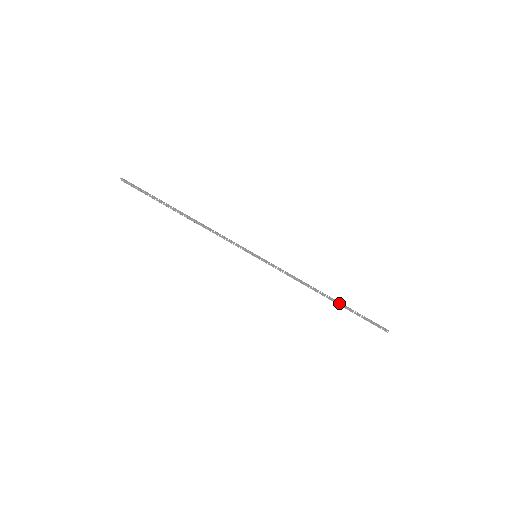
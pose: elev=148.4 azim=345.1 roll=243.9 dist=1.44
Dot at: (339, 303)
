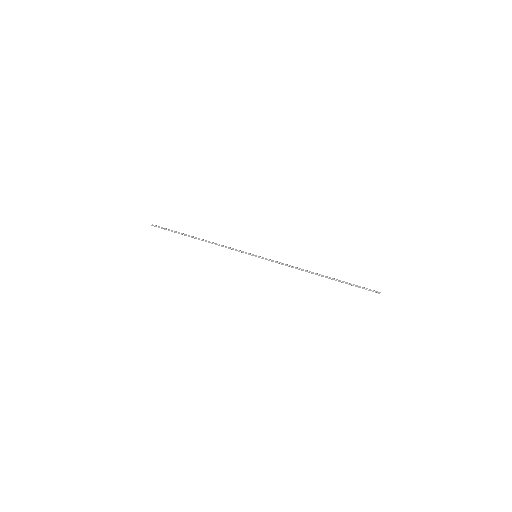
Dot at: occluded
